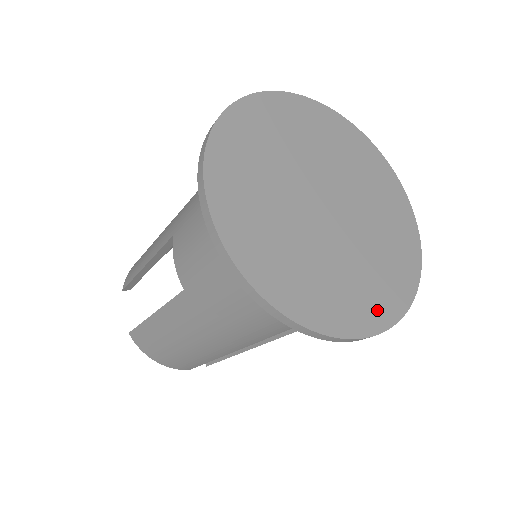
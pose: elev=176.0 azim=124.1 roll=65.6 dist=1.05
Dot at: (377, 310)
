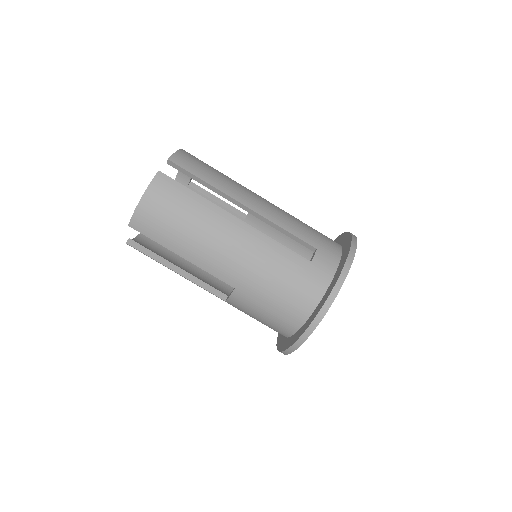
Dot at: occluded
